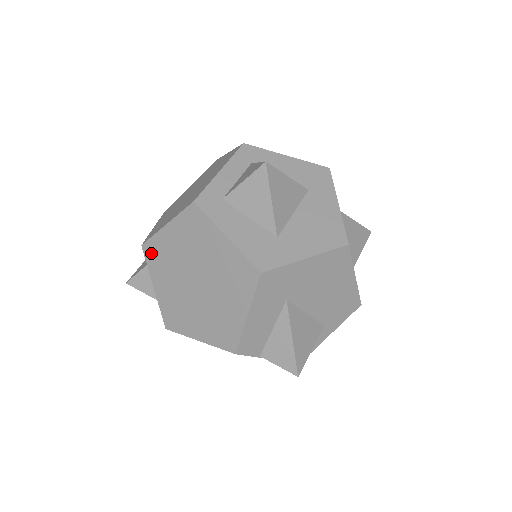
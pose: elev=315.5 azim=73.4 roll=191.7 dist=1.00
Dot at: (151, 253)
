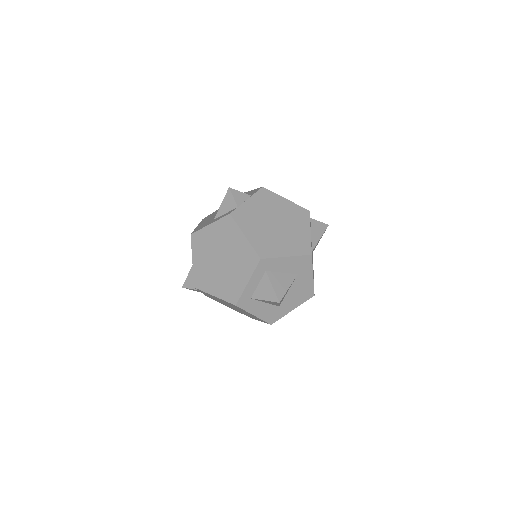
Dot at: (201, 291)
